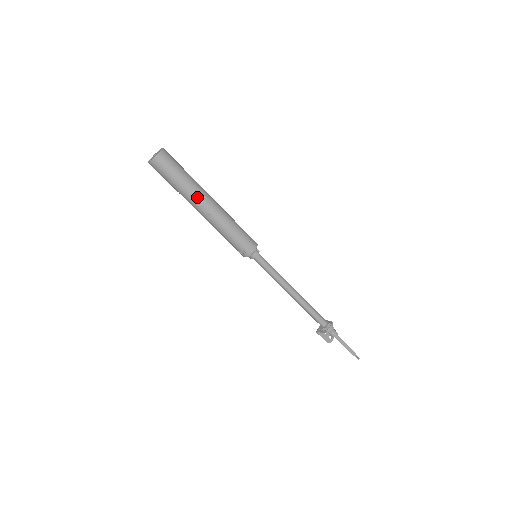
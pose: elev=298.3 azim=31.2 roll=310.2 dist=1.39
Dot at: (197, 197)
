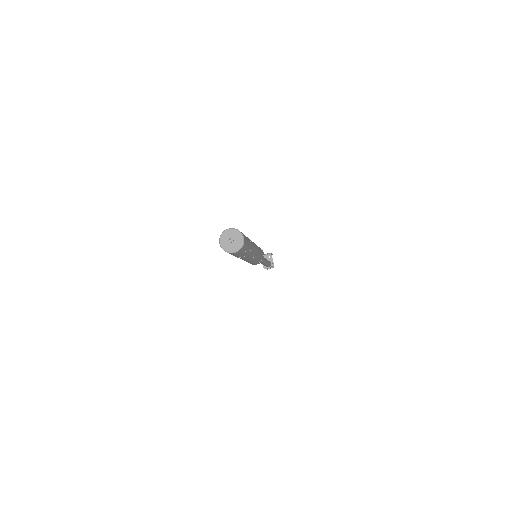
Dot at: (240, 258)
